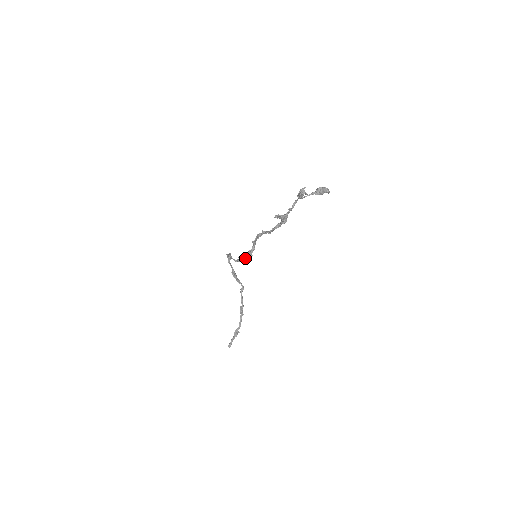
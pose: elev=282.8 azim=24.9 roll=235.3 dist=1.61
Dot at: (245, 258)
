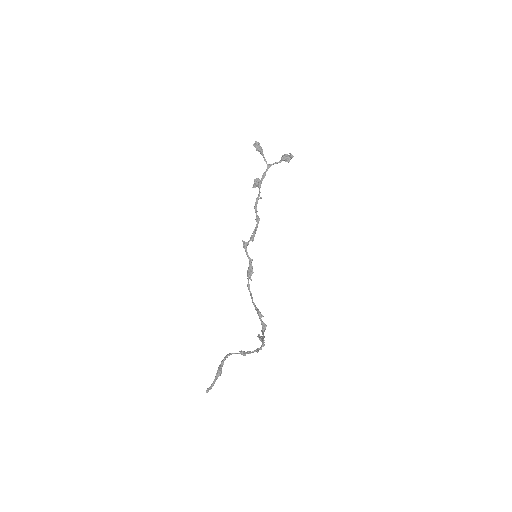
Dot at: (250, 267)
